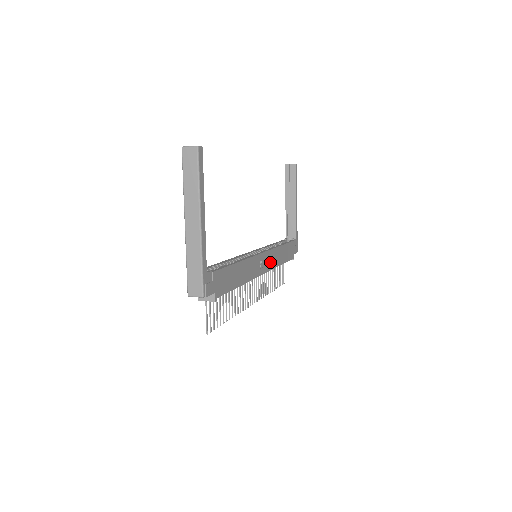
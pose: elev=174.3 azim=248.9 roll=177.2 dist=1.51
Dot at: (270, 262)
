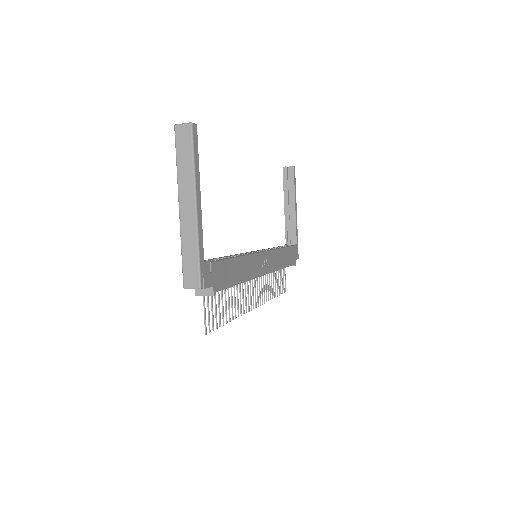
Dot at: (271, 263)
